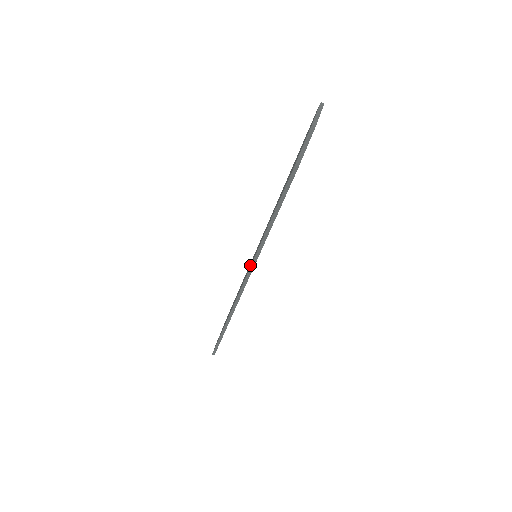
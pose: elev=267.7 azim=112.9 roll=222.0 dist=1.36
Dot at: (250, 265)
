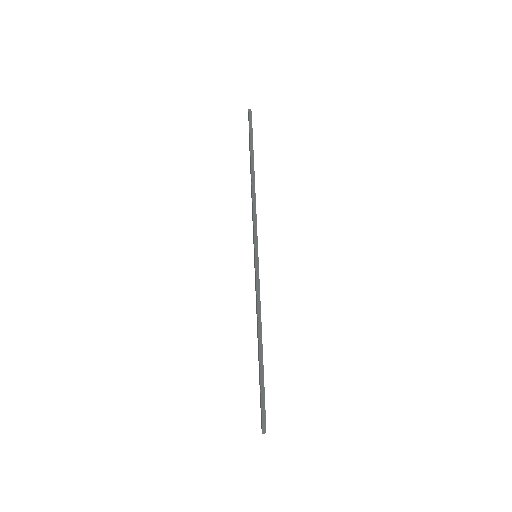
Dot at: occluded
